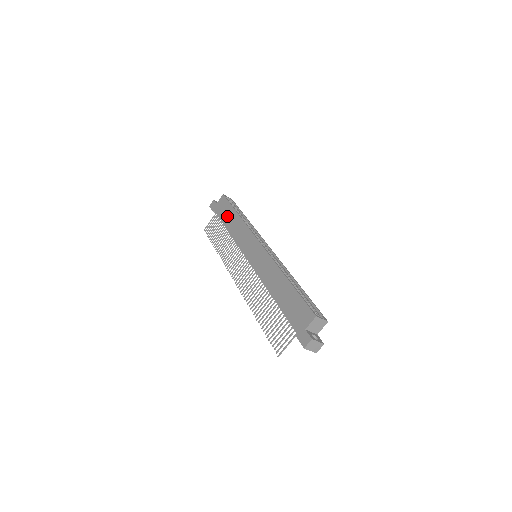
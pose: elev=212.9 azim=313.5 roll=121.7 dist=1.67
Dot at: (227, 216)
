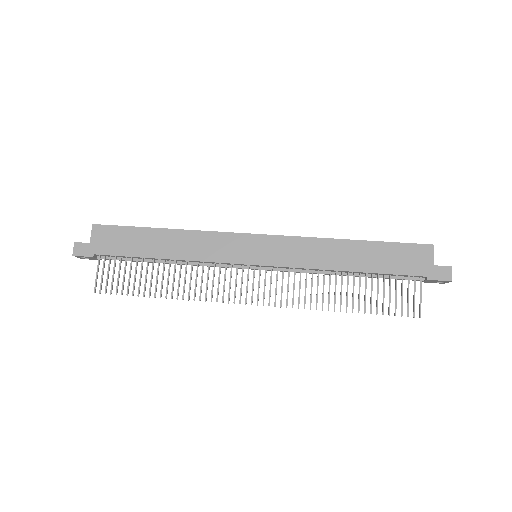
Dot at: (142, 244)
